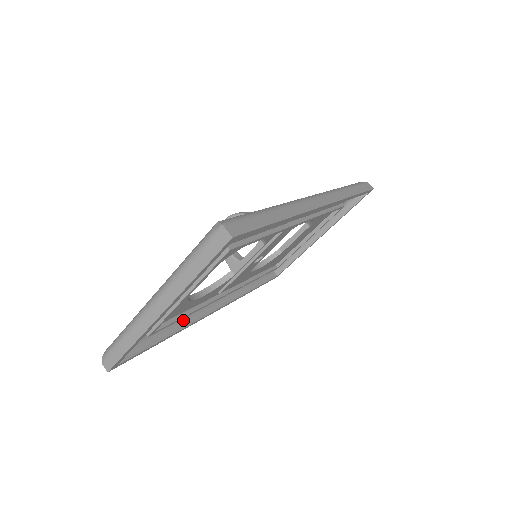
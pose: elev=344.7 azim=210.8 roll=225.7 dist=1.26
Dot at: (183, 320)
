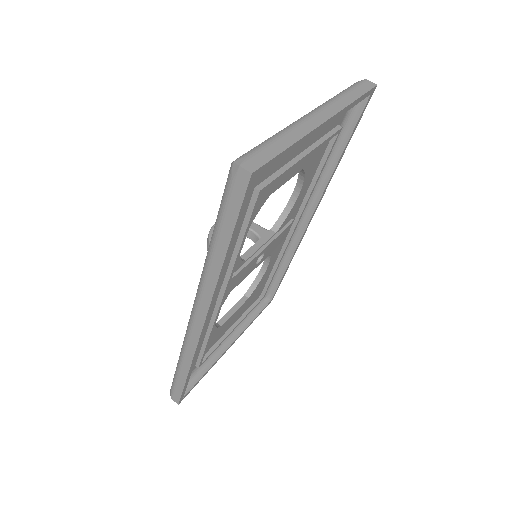
Dot at: occluded
